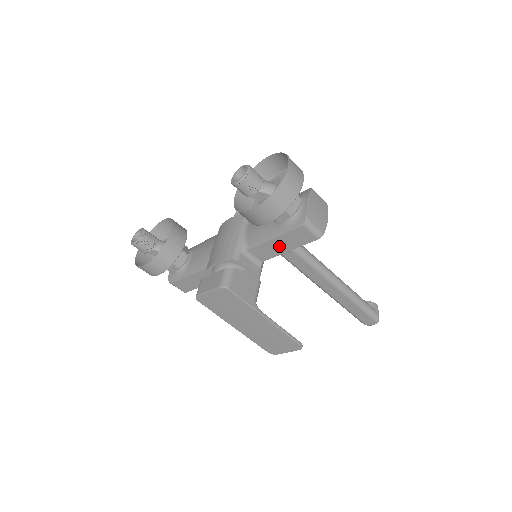
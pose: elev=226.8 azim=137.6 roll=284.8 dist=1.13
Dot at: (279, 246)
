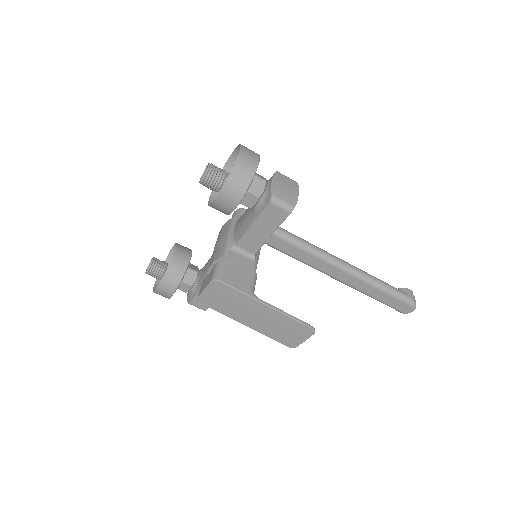
Dot at: (261, 232)
